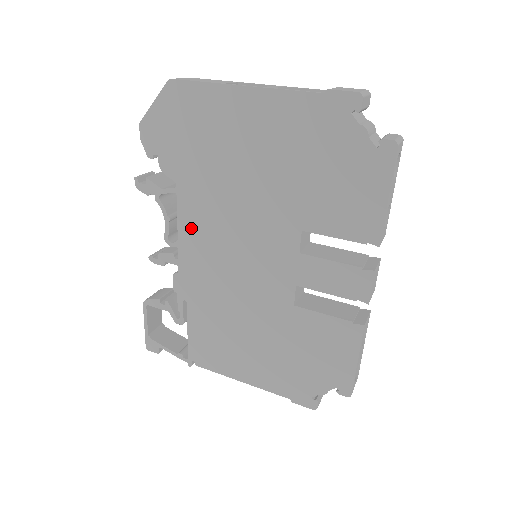
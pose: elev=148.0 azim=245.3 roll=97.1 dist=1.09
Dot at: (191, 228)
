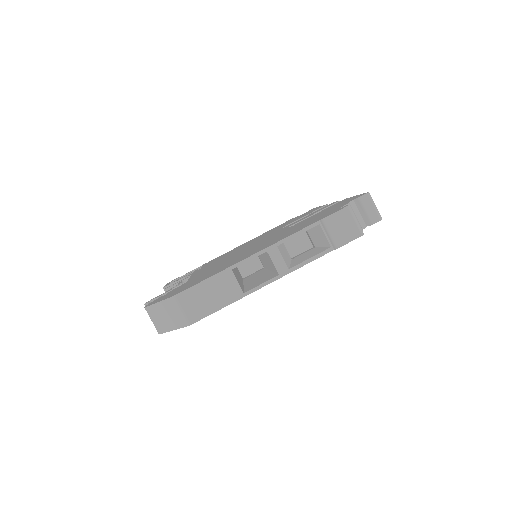
Dot at: occluded
